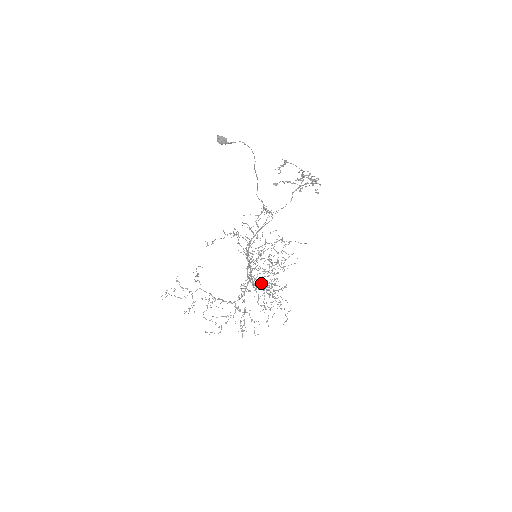
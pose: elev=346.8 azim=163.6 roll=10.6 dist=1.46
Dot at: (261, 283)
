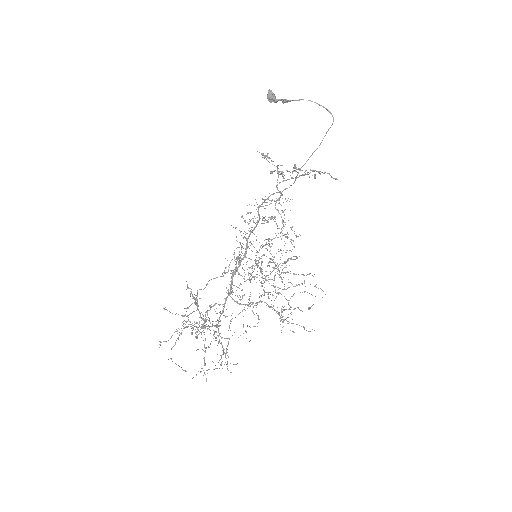
Dot at: occluded
